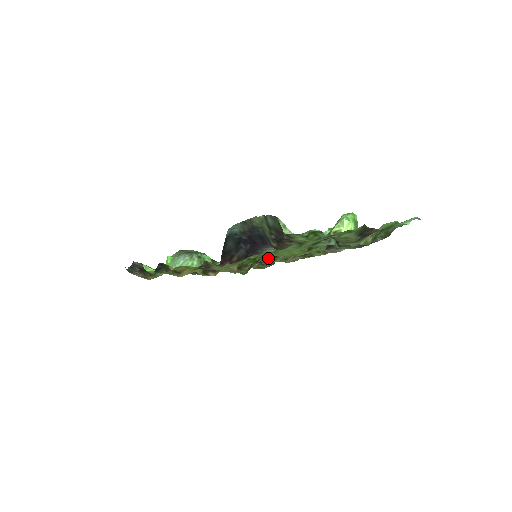
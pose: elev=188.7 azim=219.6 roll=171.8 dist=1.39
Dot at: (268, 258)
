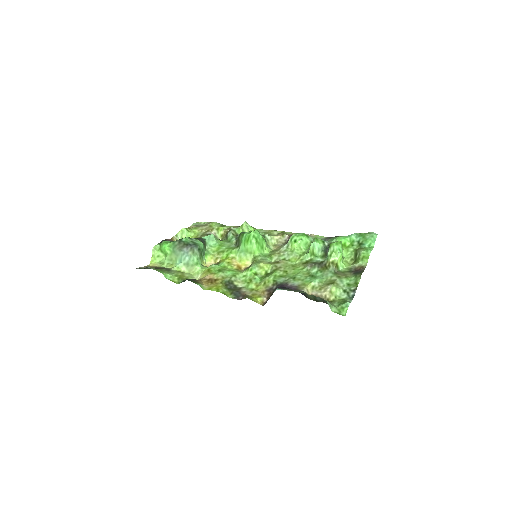
Dot at: (270, 263)
